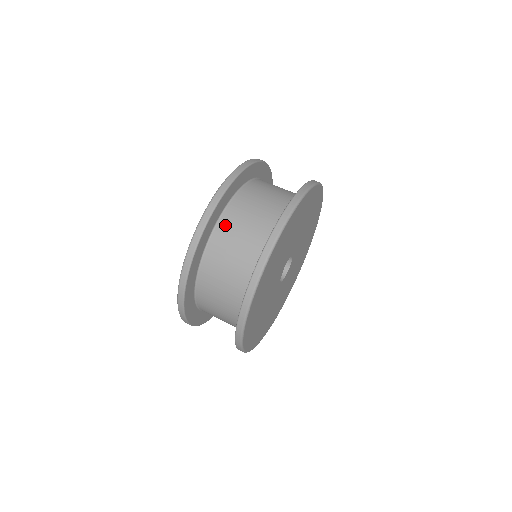
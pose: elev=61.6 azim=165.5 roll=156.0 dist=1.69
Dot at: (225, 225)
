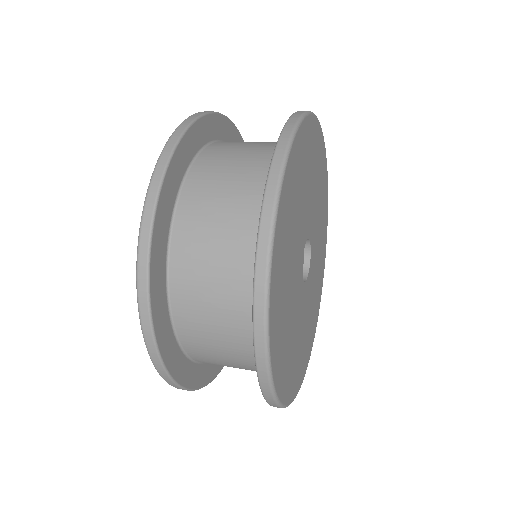
Dot at: (194, 188)
